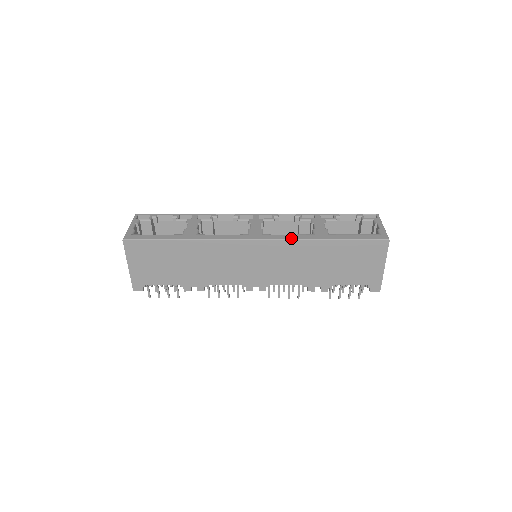
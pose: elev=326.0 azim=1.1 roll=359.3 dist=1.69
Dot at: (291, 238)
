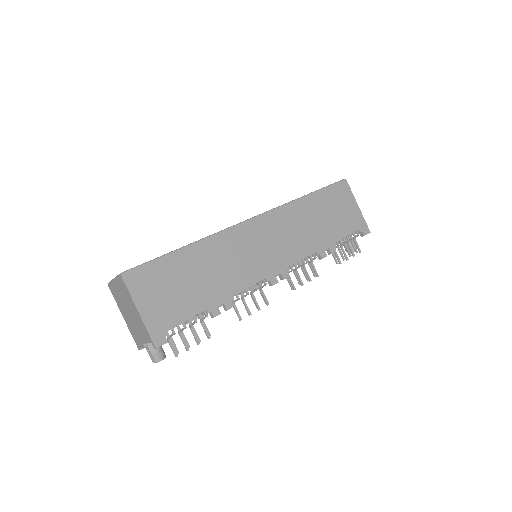
Dot at: (279, 206)
